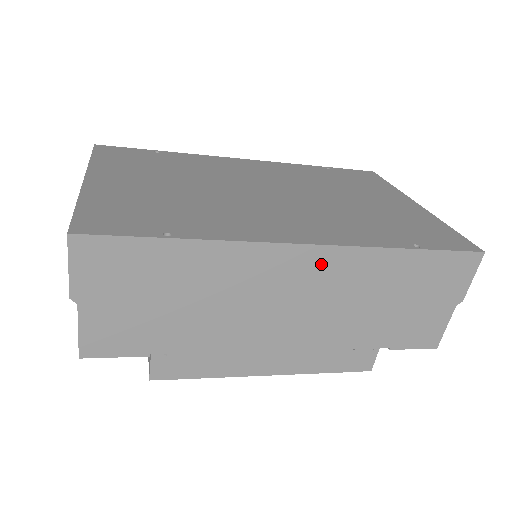
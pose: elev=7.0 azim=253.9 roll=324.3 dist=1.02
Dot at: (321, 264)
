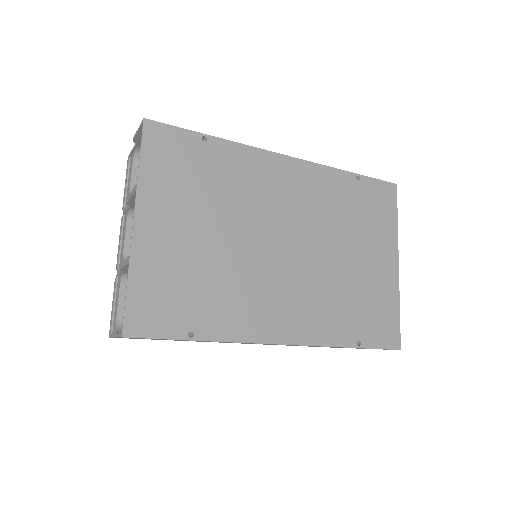
Dot at: occluded
